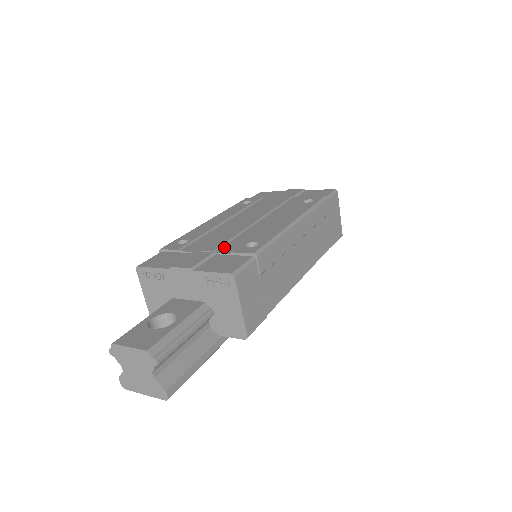
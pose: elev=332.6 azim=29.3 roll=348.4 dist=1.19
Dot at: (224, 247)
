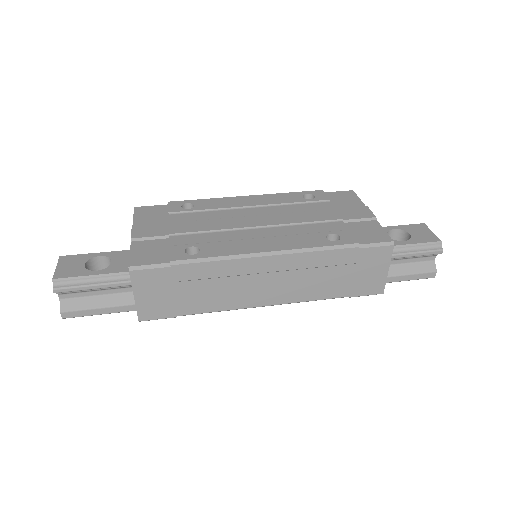
Dot at: (183, 236)
